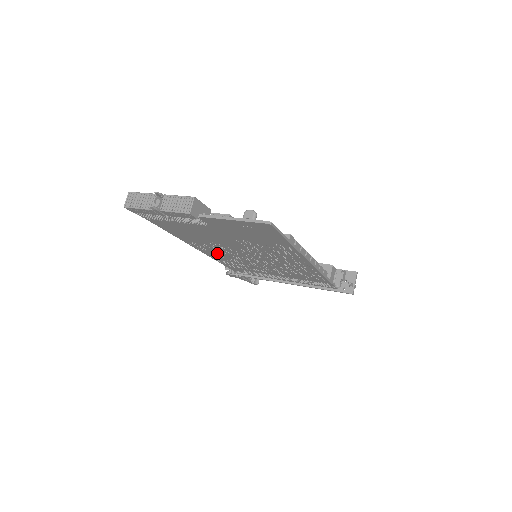
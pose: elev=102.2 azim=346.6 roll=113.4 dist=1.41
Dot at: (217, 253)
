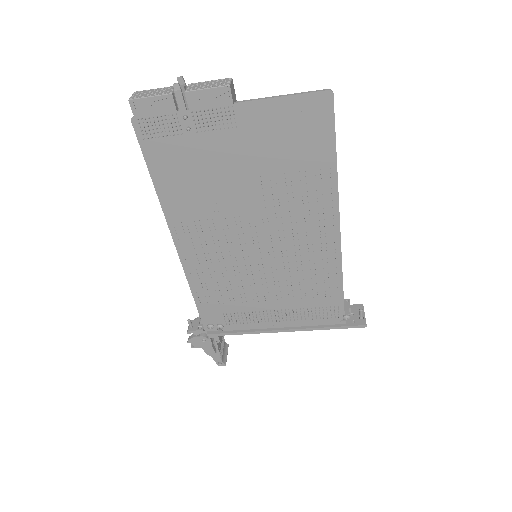
Dot at: (205, 254)
